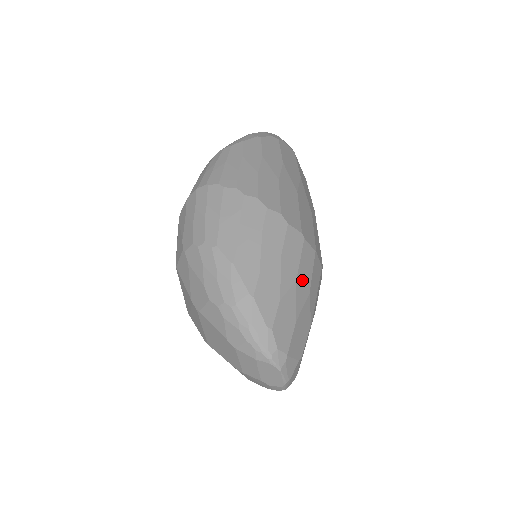
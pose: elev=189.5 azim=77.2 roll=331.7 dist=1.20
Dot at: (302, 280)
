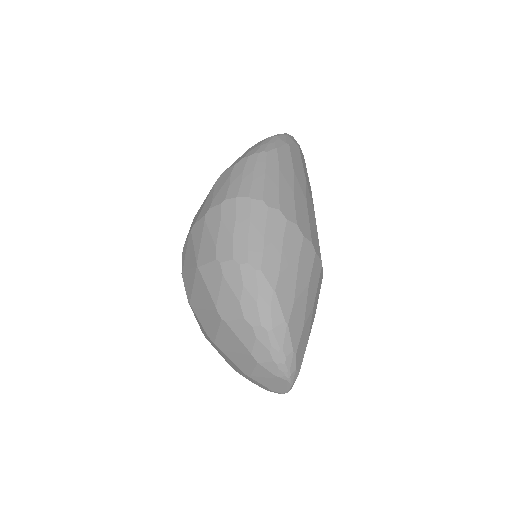
Dot at: (315, 304)
